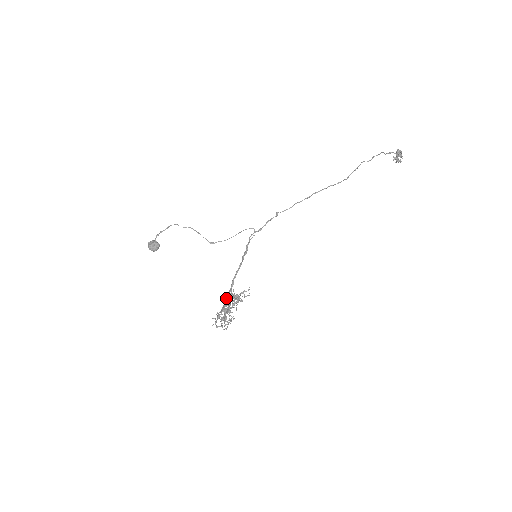
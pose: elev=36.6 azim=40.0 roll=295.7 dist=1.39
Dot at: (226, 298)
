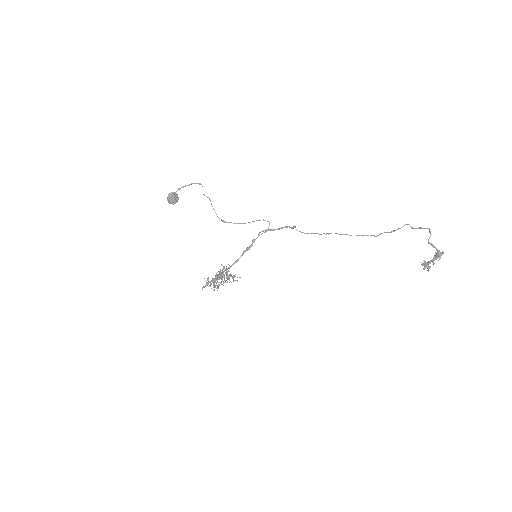
Dot at: (219, 273)
